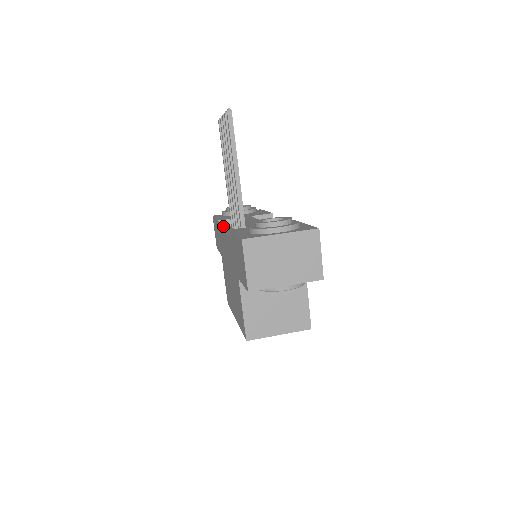
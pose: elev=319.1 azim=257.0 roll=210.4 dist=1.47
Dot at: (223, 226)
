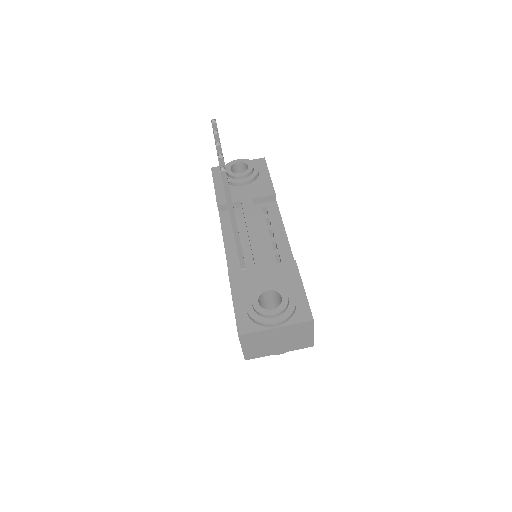
Dot at: (222, 210)
